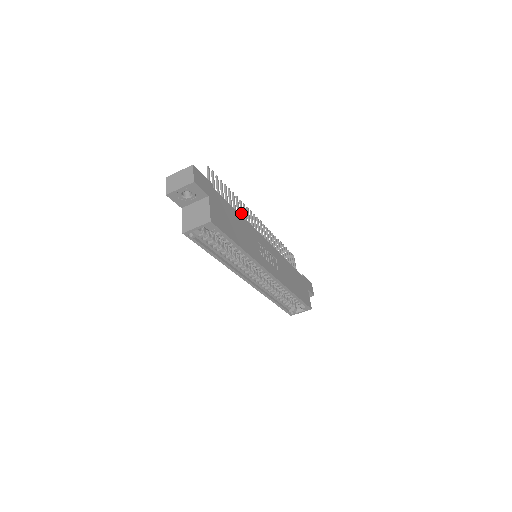
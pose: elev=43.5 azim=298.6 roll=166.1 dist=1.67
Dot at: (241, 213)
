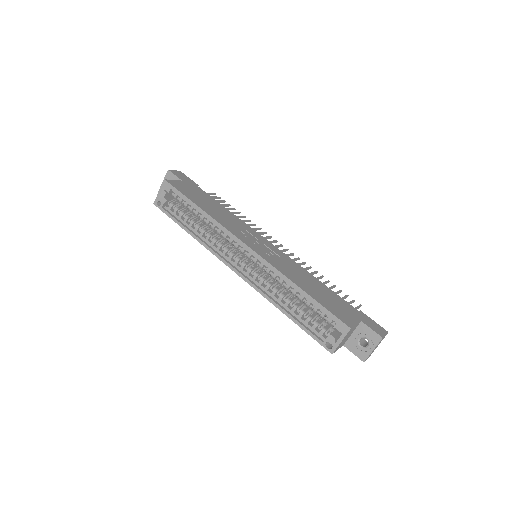
Dot at: occluded
